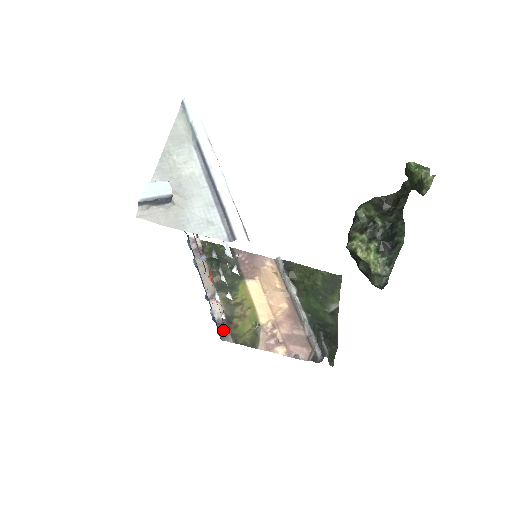
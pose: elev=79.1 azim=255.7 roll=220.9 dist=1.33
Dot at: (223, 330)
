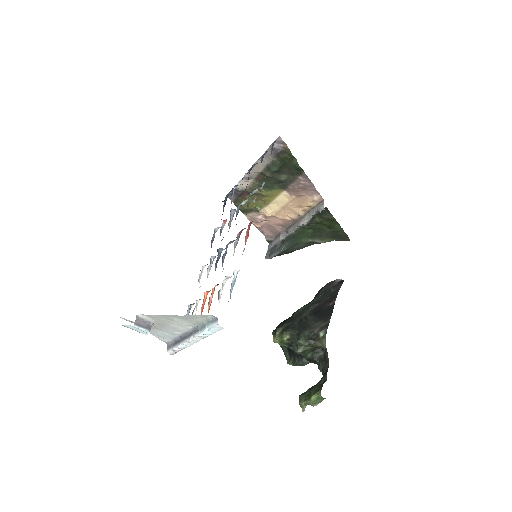
Dot at: (234, 194)
